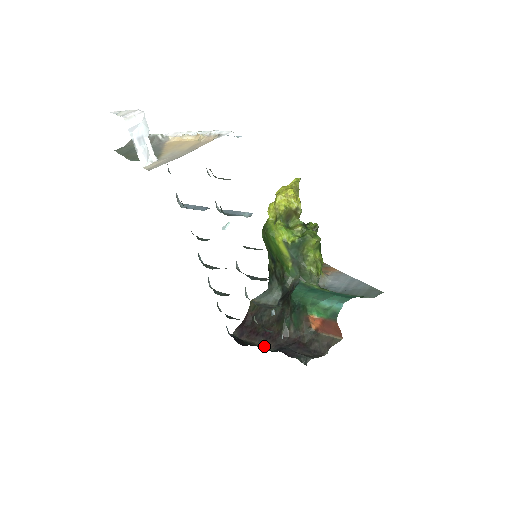
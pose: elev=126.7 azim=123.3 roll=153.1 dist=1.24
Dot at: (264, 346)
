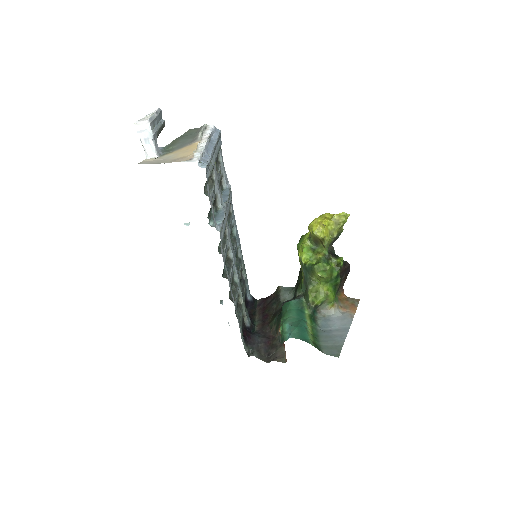
Dot at: (244, 322)
